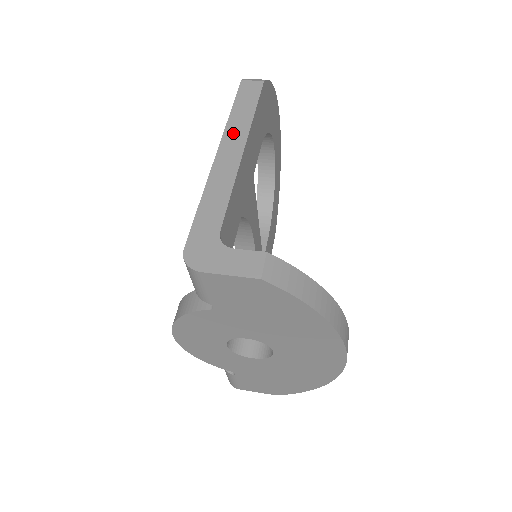
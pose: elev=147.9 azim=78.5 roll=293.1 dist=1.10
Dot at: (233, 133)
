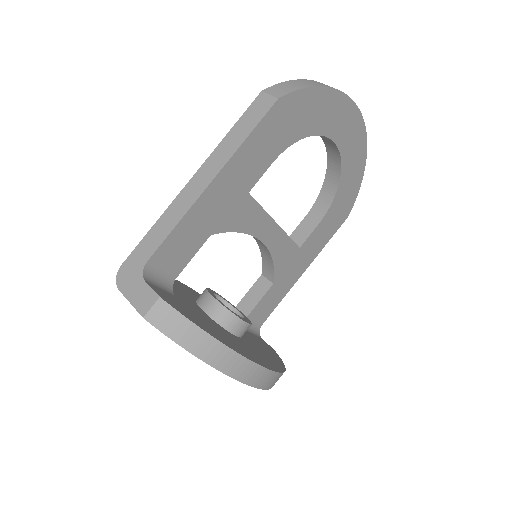
Dot at: (214, 160)
